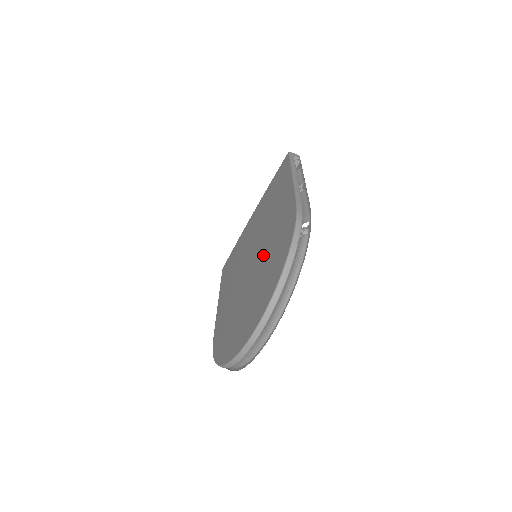
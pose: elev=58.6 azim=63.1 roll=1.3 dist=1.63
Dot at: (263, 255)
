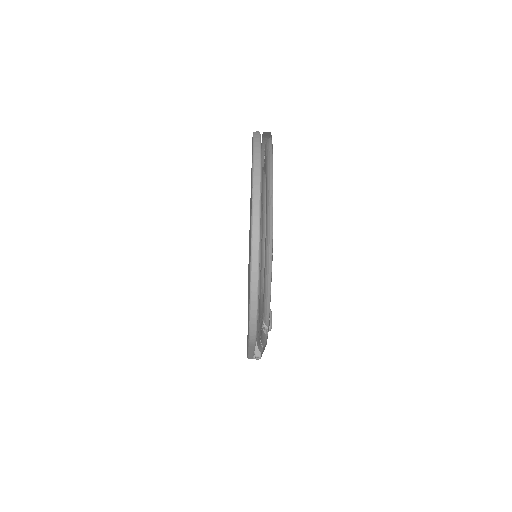
Dot at: occluded
